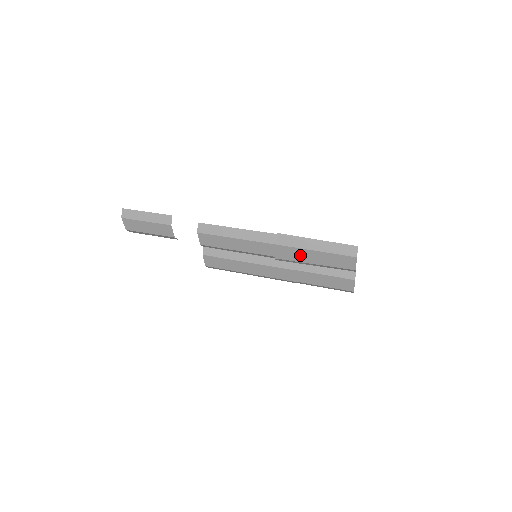
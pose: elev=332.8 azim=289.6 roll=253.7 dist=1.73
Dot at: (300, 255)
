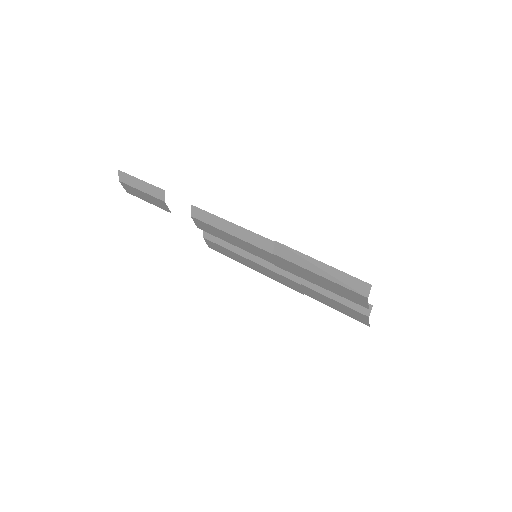
Dot at: (302, 272)
